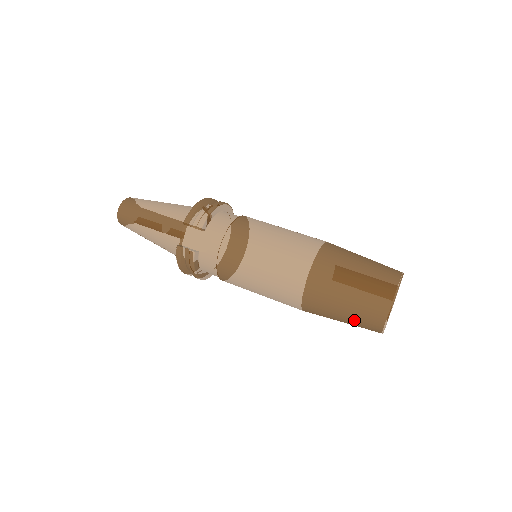
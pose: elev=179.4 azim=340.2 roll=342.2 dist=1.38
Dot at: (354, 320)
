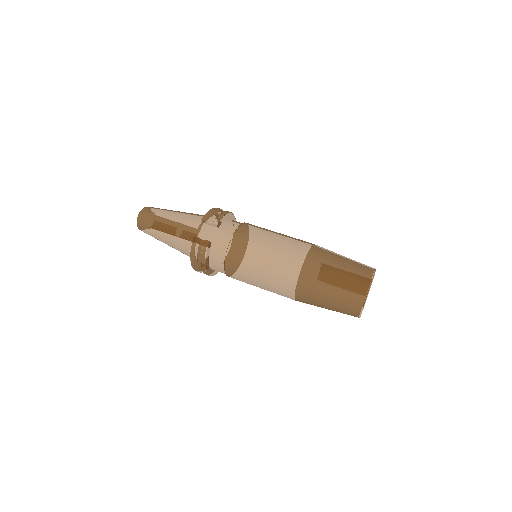
Dot at: (339, 300)
